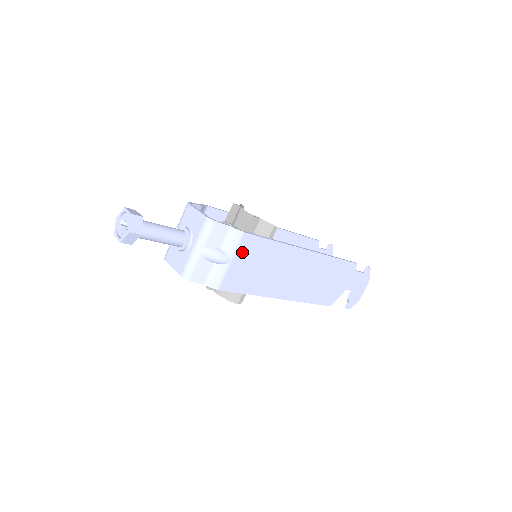
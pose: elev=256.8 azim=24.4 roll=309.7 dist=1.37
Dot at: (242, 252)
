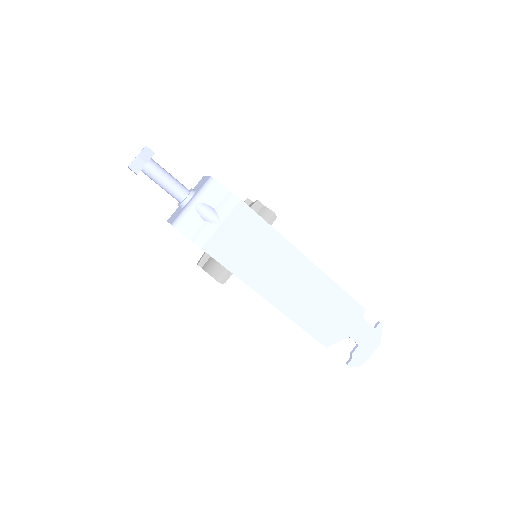
Dot at: (234, 219)
